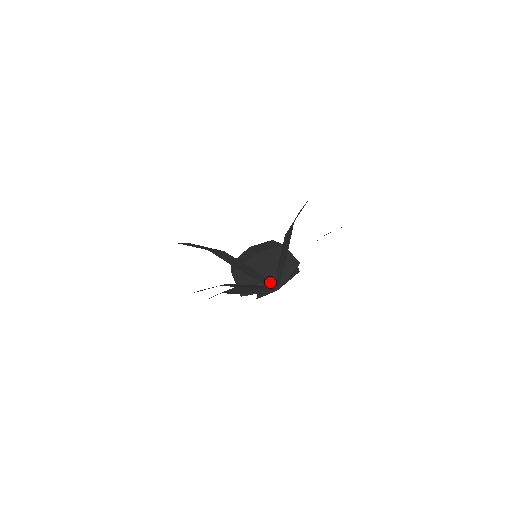
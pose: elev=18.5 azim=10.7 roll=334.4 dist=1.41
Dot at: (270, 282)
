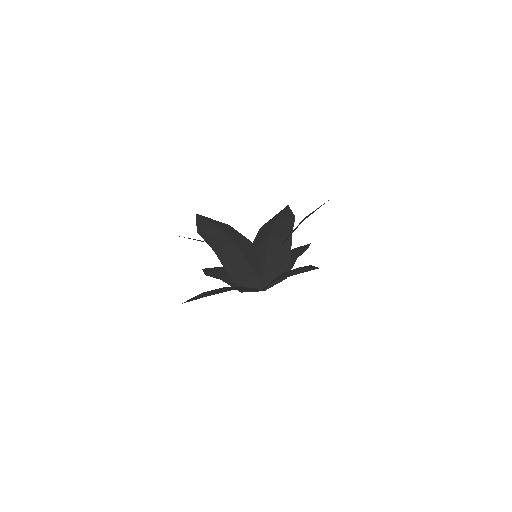
Dot at: (263, 280)
